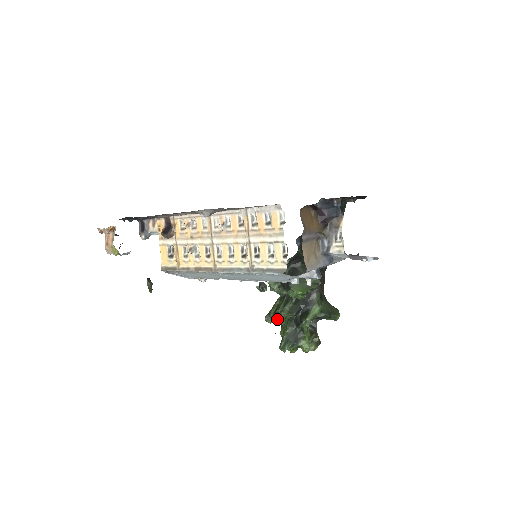
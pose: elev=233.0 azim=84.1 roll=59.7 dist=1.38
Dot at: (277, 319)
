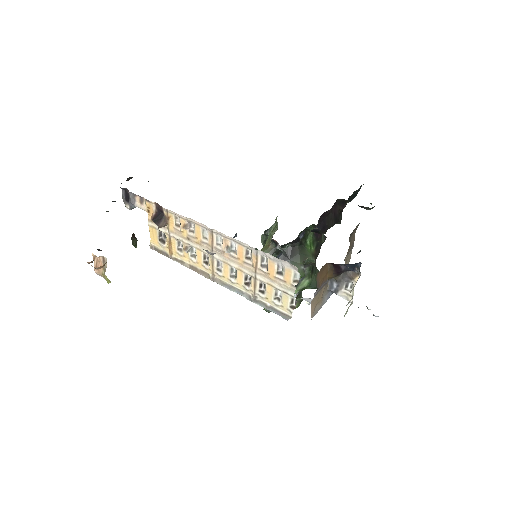
Dot at: occluded
